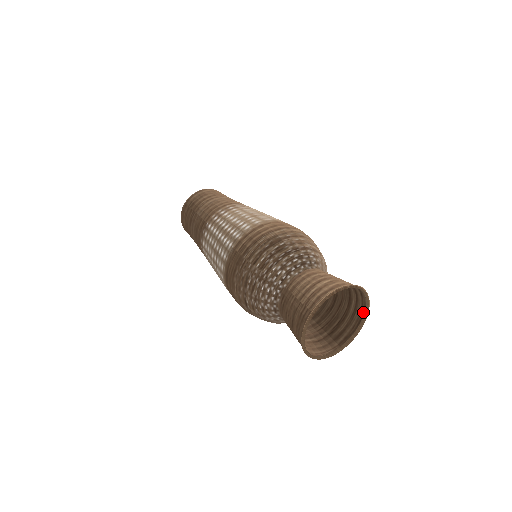
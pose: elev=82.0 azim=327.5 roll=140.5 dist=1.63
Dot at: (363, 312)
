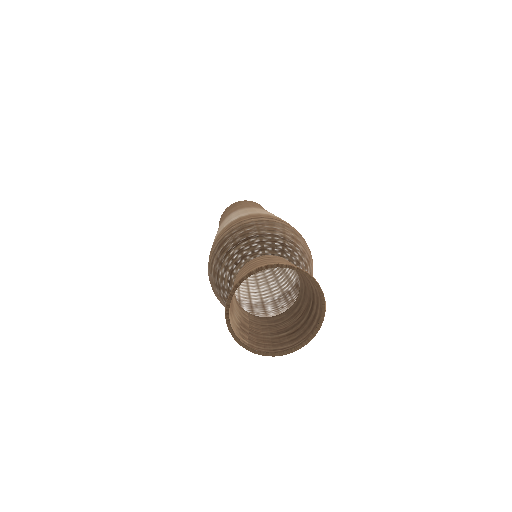
Dot at: (317, 287)
